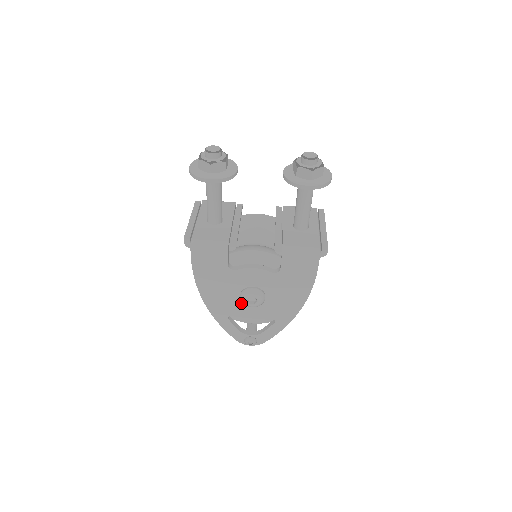
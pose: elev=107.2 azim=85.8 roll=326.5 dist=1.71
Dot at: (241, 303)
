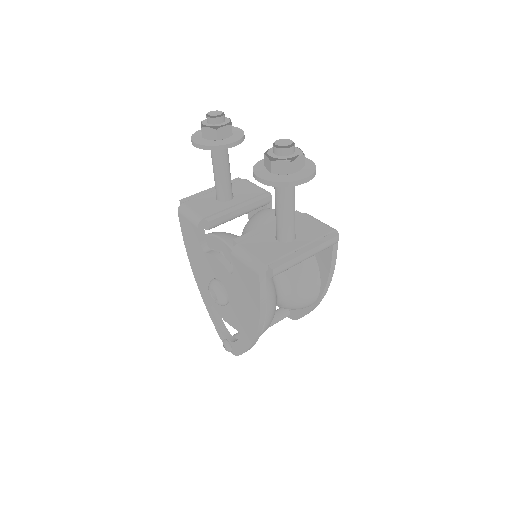
Dot at: occluded
